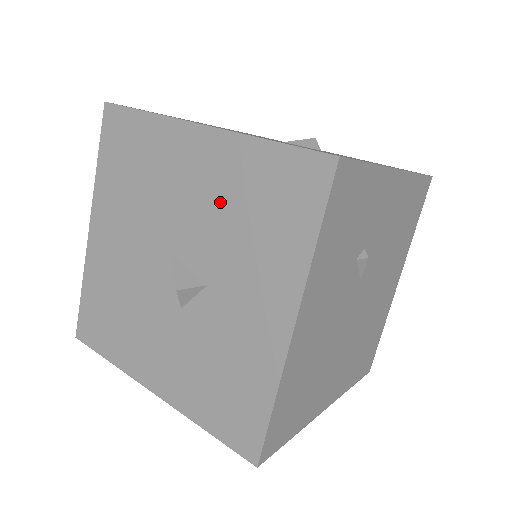
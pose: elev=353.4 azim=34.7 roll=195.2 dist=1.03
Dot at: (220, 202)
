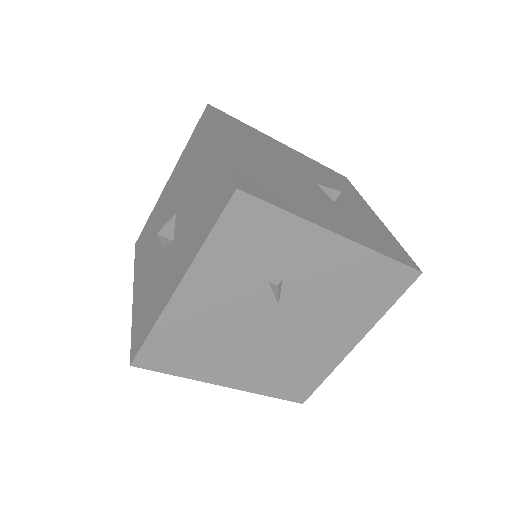
Dot at: (200, 191)
